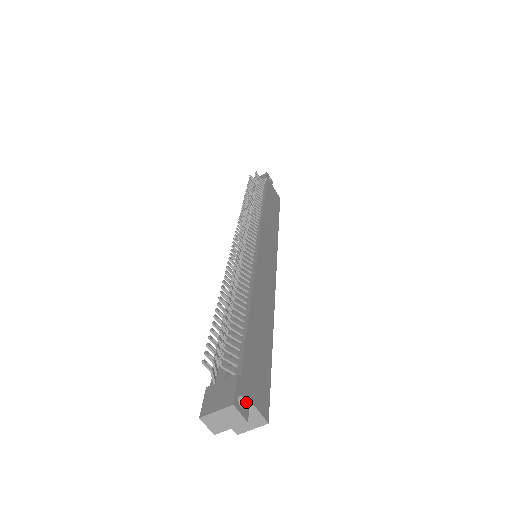
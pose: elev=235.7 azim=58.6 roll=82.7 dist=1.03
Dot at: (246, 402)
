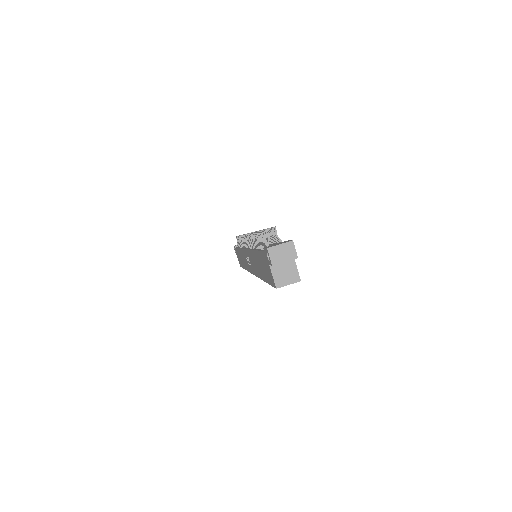
Dot at: occluded
